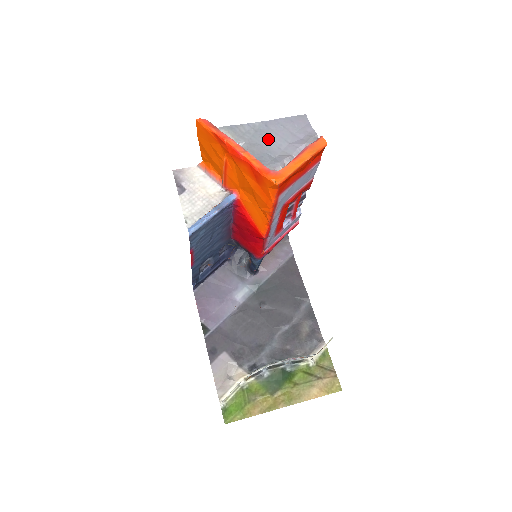
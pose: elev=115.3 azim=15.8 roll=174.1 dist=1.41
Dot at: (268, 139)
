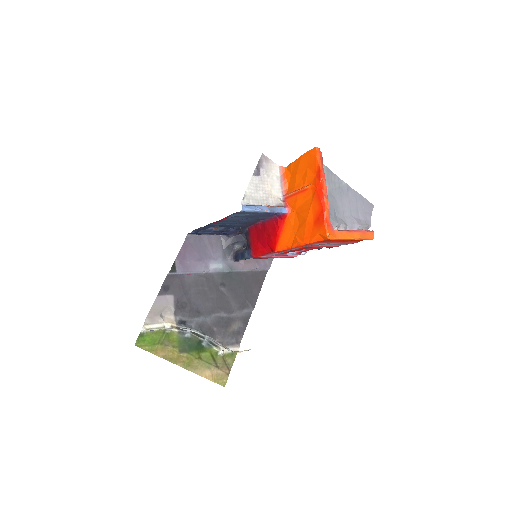
Dot at: (342, 200)
